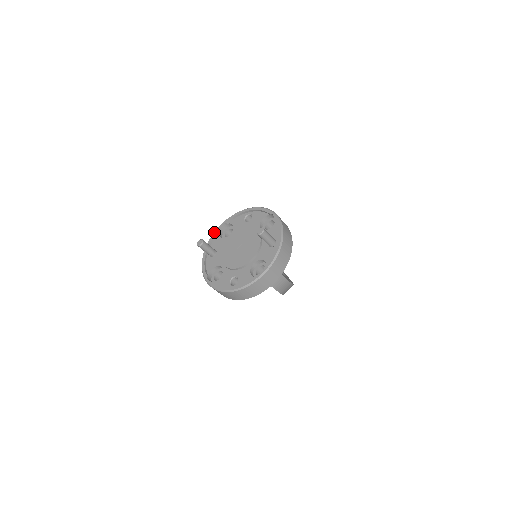
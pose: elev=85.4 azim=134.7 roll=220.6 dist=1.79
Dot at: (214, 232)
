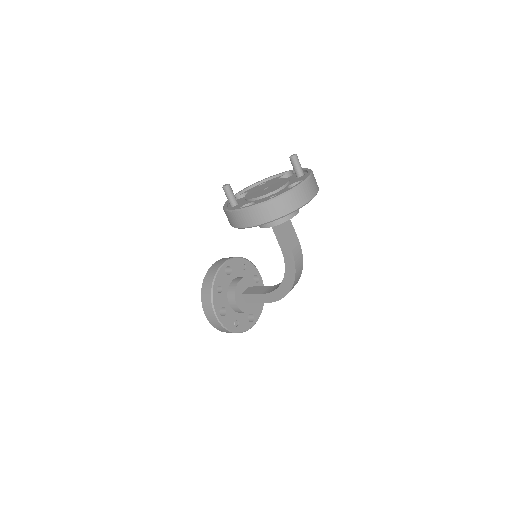
Dot at: occluded
